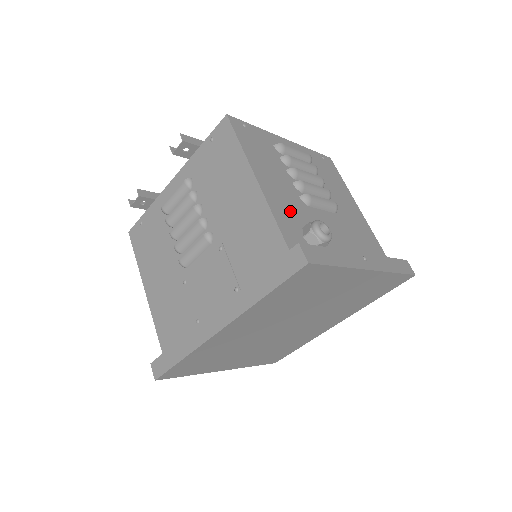
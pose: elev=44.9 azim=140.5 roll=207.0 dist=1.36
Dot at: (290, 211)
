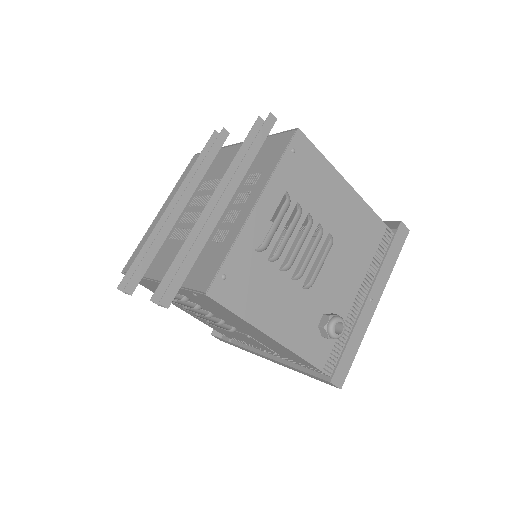
Dot at: (304, 325)
